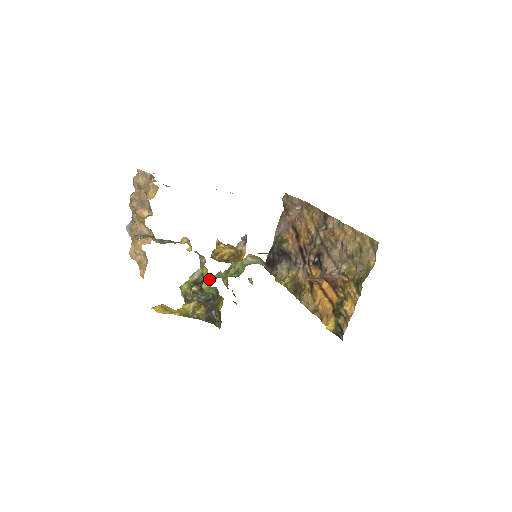
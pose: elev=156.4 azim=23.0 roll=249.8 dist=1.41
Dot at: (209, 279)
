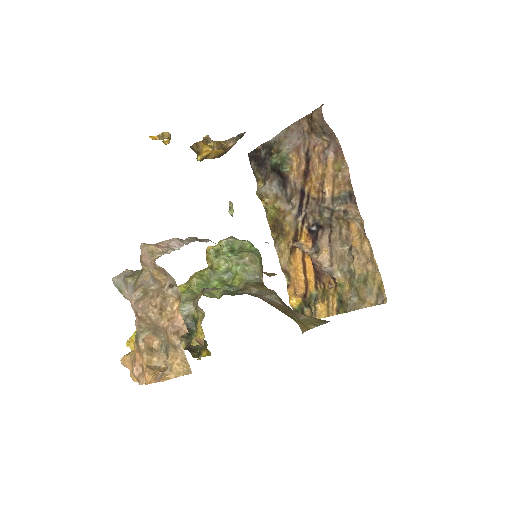
Dot at: (196, 292)
